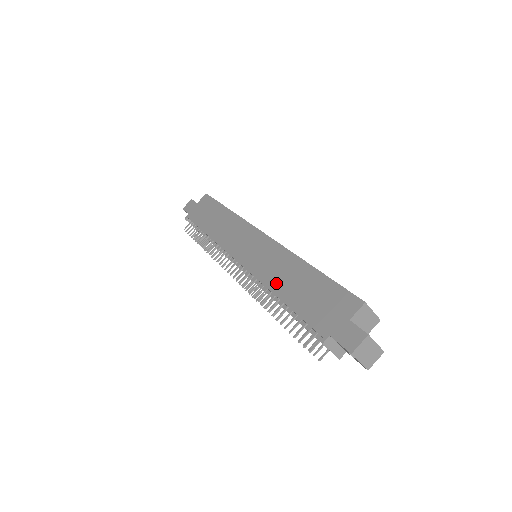
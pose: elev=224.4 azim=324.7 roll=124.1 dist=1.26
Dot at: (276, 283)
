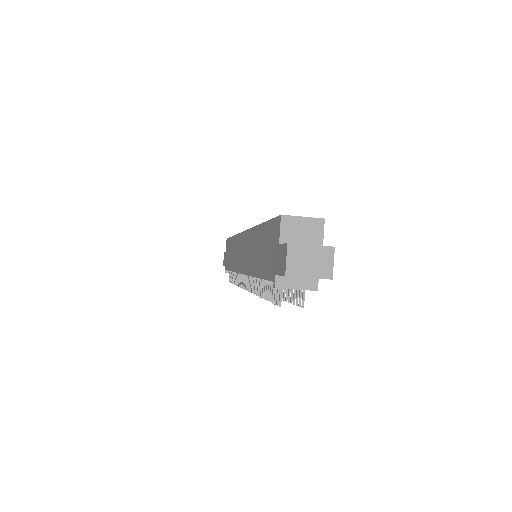
Dot at: (252, 265)
